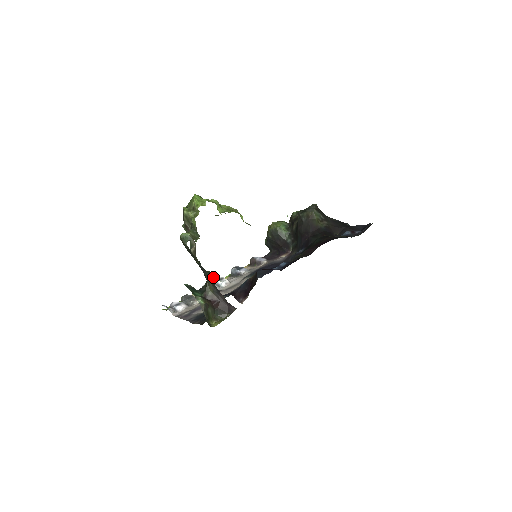
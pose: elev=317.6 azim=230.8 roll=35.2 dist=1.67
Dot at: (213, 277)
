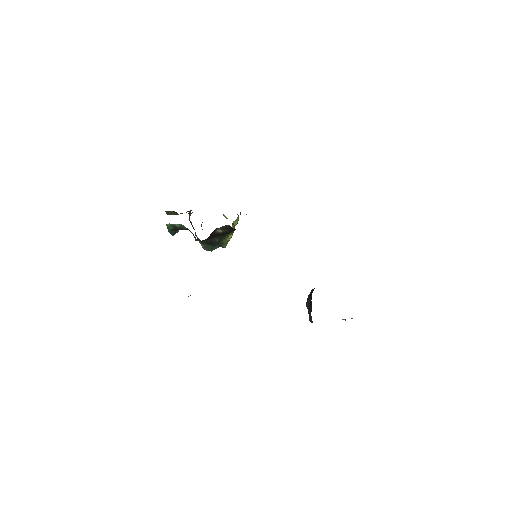
Dot at: (191, 213)
